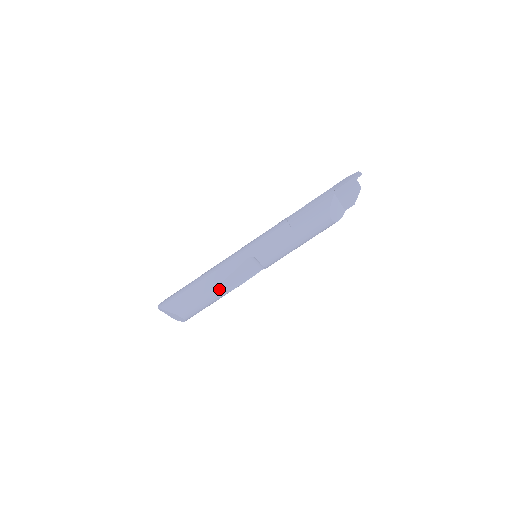
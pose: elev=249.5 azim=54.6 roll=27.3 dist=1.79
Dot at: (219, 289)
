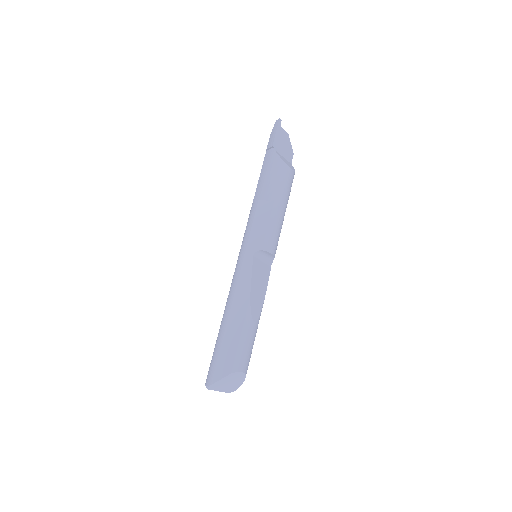
Dot at: (252, 309)
